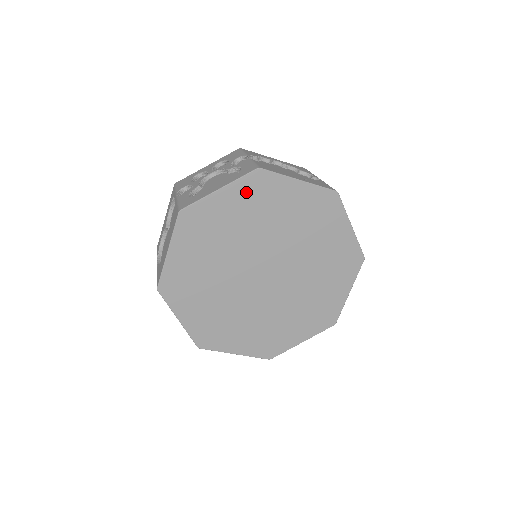
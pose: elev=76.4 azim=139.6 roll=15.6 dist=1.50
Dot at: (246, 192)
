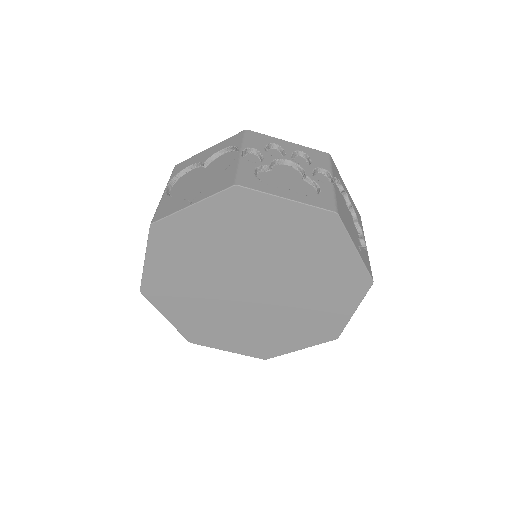
Dot at: (306, 221)
